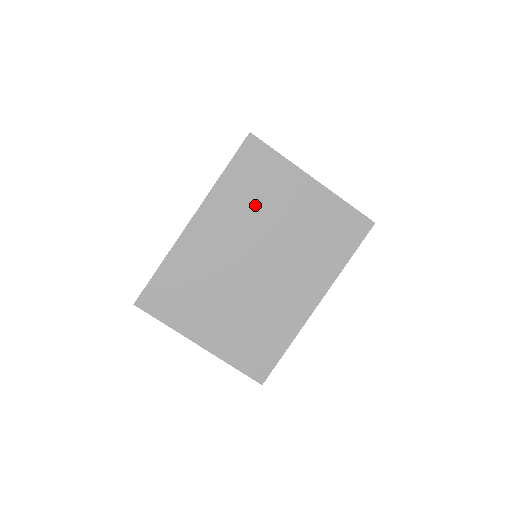
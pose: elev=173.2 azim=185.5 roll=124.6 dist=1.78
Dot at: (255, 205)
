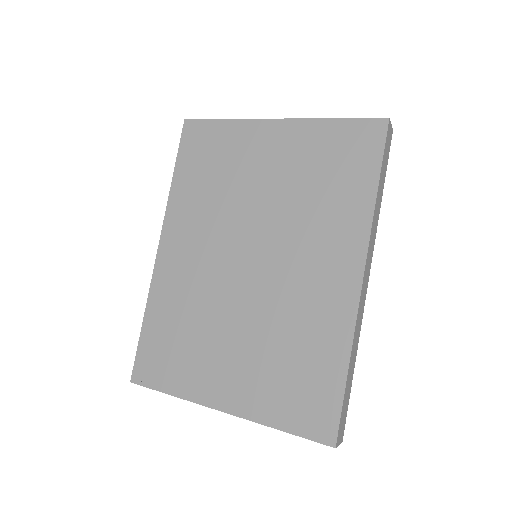
Dot at: (220, 191)
